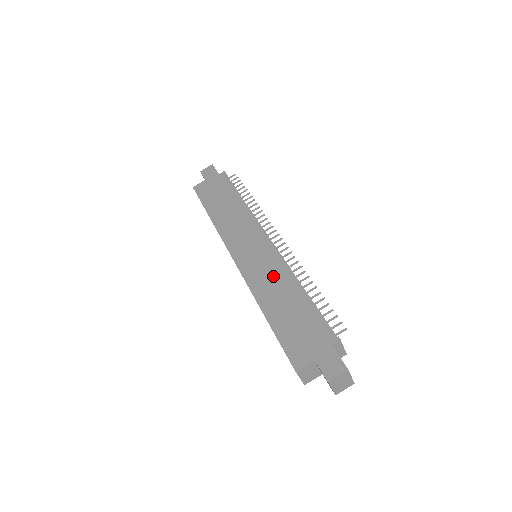
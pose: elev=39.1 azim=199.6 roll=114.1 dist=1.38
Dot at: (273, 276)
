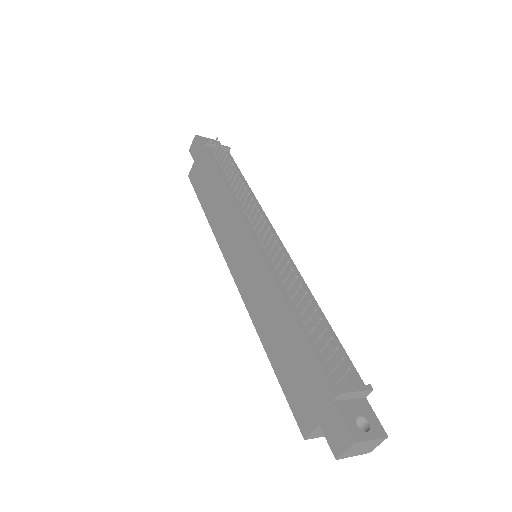
Dot at: (265, 294)
